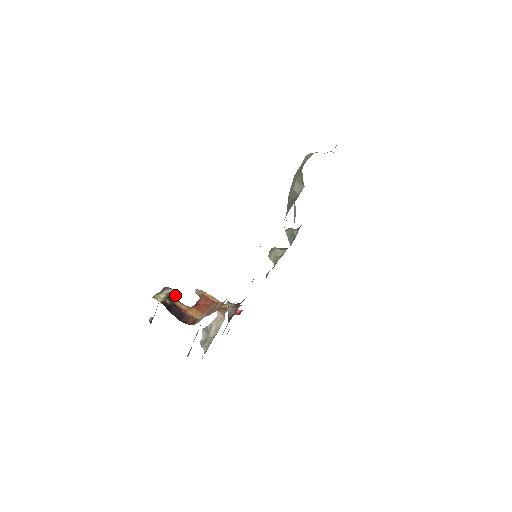
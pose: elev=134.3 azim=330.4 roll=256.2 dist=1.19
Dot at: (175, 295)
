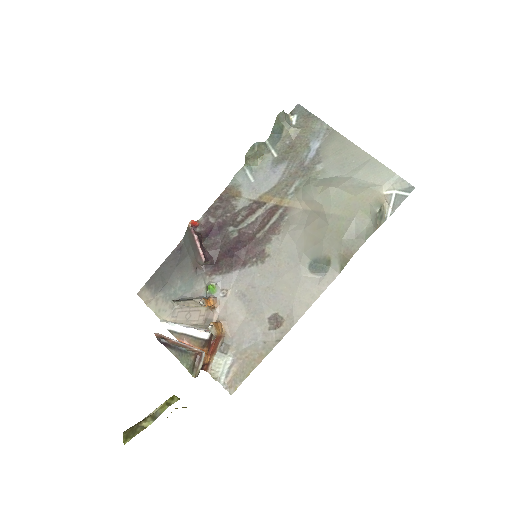
Dot at: occluded
